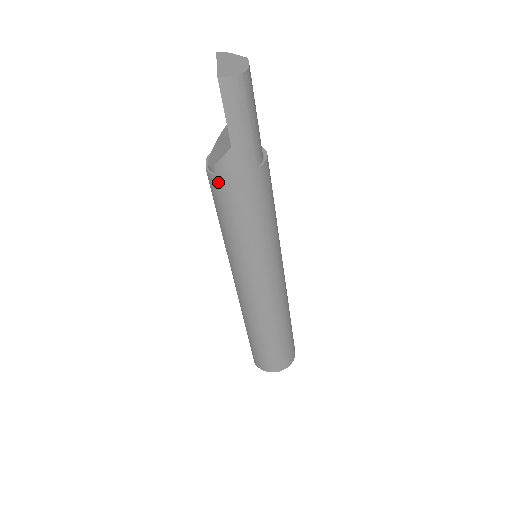
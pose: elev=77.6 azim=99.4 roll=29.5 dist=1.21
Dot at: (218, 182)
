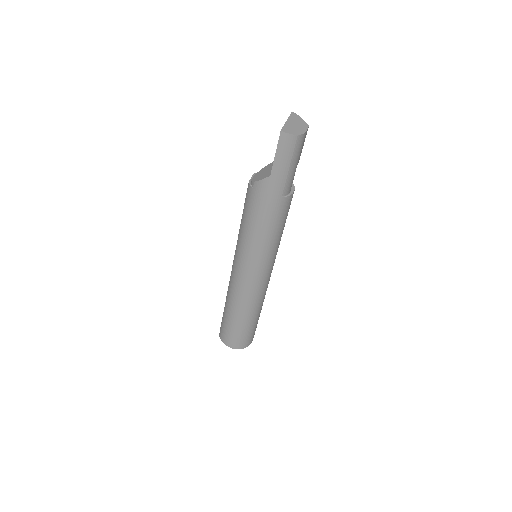
Dot at: (252, 193)
